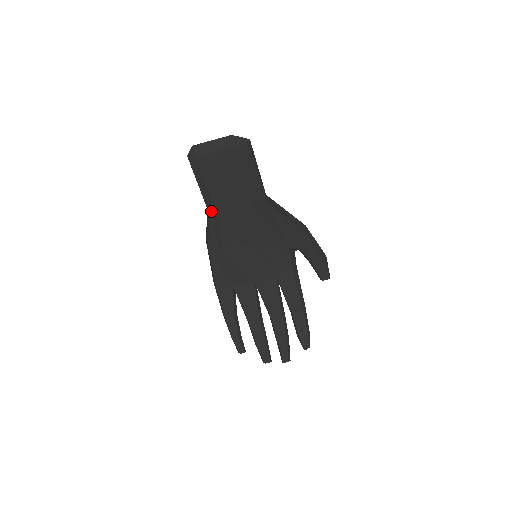
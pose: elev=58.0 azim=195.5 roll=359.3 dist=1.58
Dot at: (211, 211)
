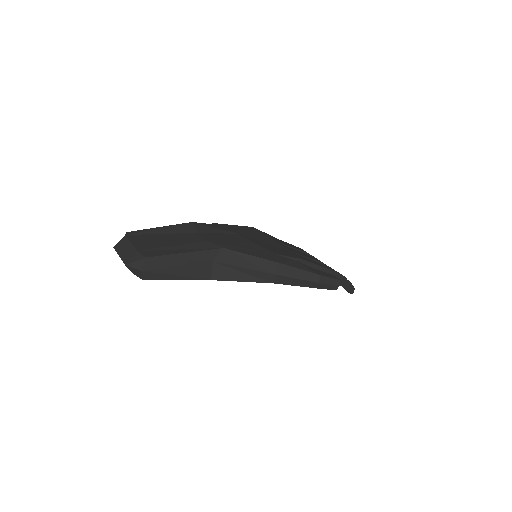
Dot at: occluded
